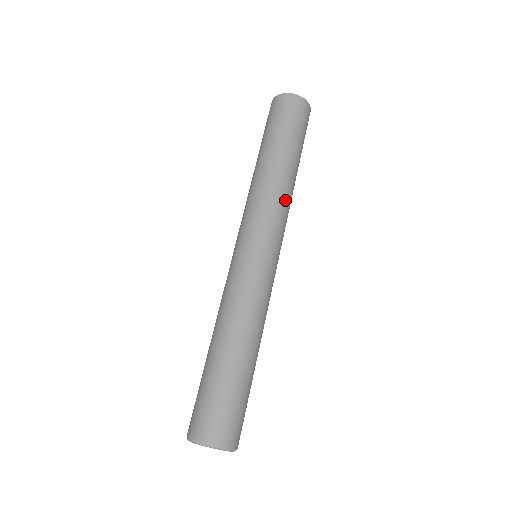
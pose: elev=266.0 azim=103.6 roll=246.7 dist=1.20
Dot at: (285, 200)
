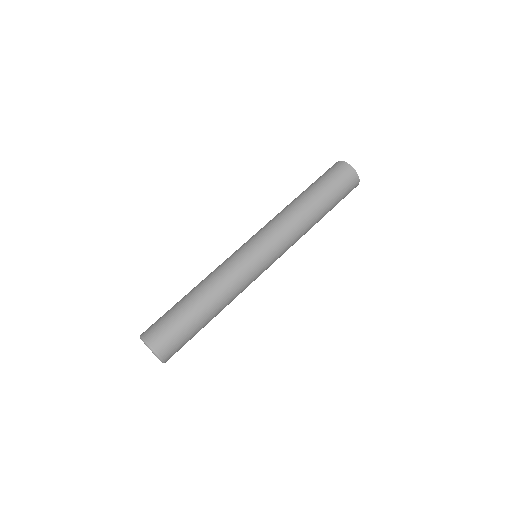
Dot at: (296, 230)
